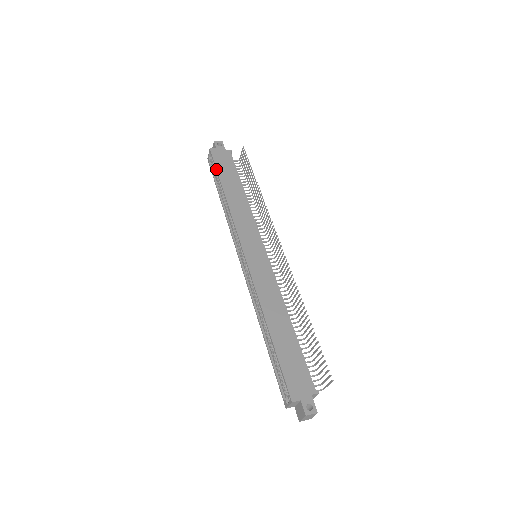
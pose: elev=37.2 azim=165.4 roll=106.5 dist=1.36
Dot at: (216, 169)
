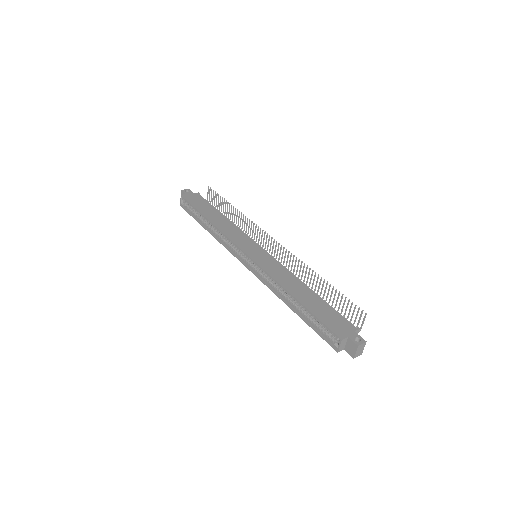
Dot at: (193, 207)
